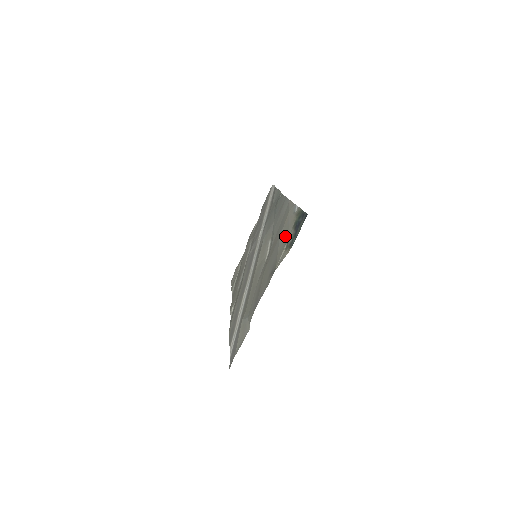
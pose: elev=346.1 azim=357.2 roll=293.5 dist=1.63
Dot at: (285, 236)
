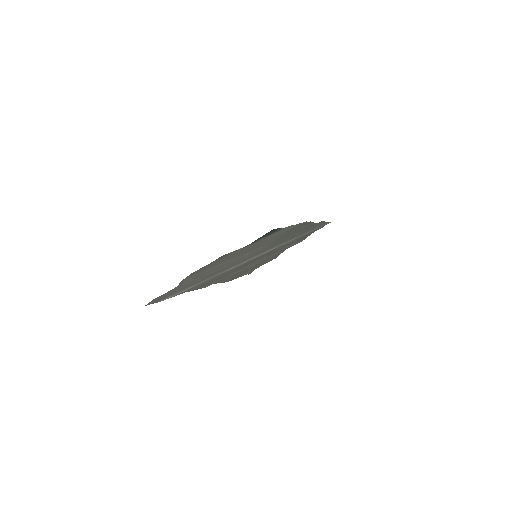
Dot at: (258, 241)
